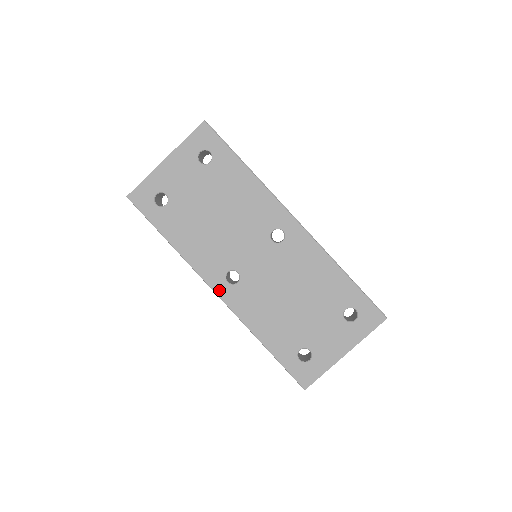
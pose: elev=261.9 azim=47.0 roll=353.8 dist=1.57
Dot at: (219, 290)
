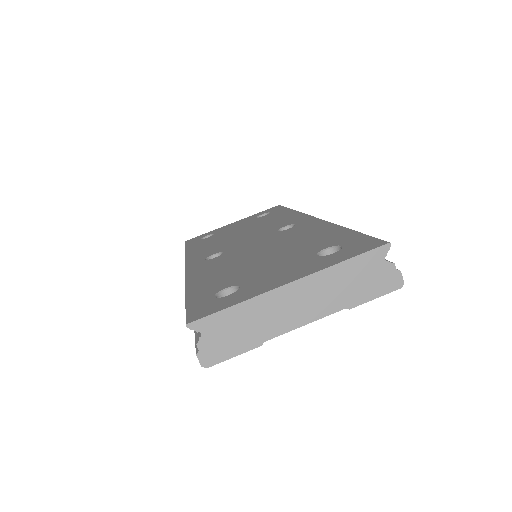
Dot at: (191, 265)
